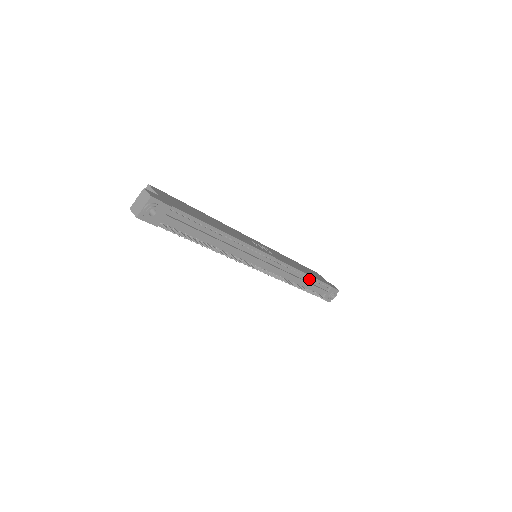
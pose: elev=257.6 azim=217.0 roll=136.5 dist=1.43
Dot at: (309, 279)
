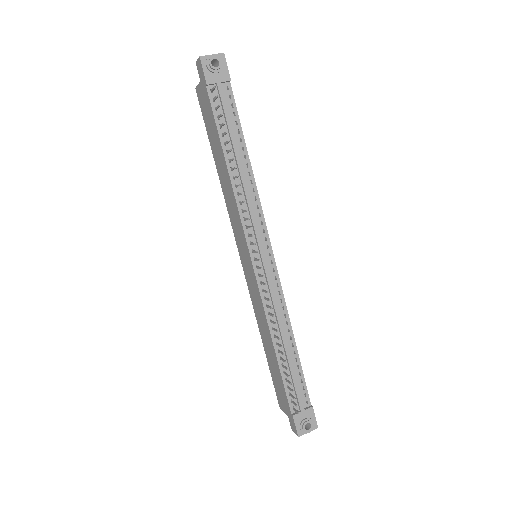
Dot at: (293, 355)
